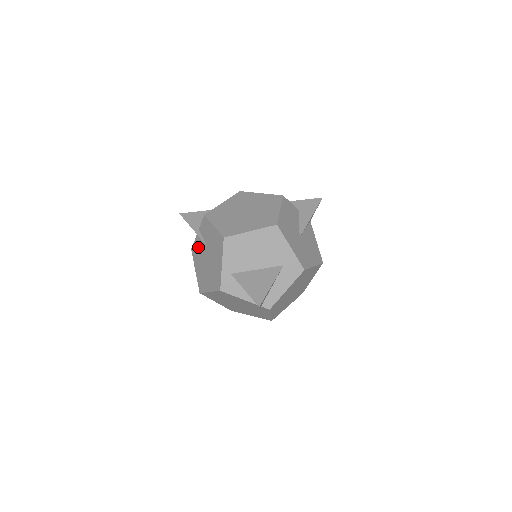
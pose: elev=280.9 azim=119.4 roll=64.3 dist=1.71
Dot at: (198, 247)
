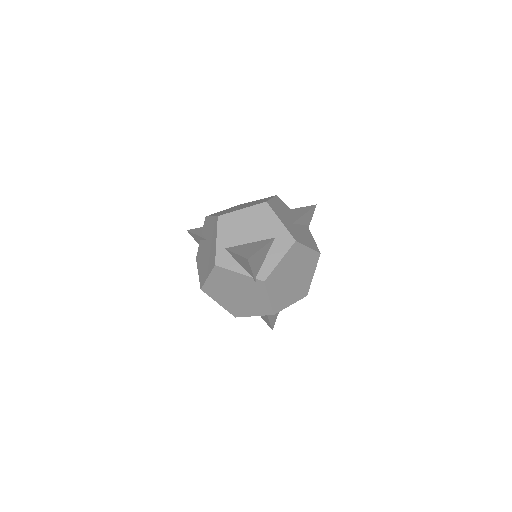
Dot at: (201, 249)
